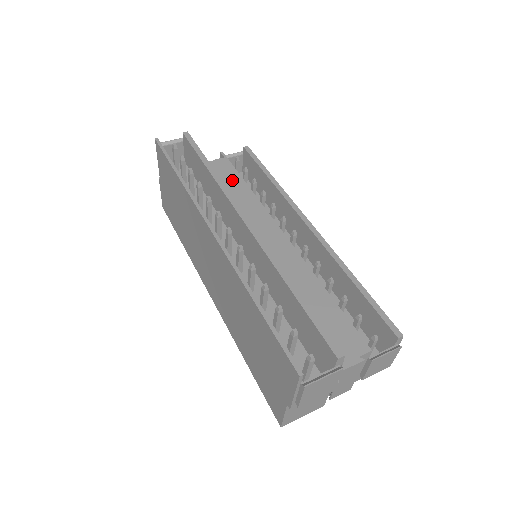
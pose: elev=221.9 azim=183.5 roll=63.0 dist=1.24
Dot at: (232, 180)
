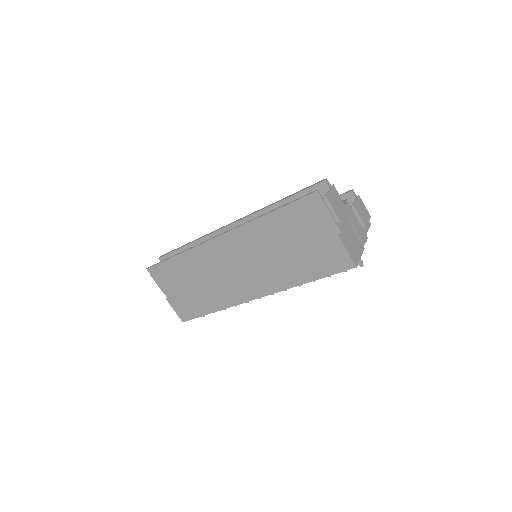
Dot at: occluded
